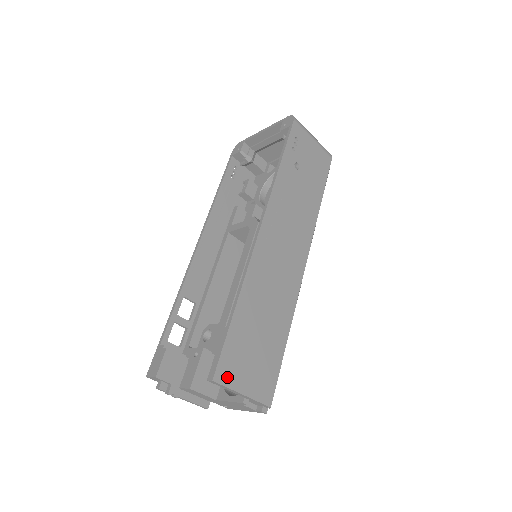
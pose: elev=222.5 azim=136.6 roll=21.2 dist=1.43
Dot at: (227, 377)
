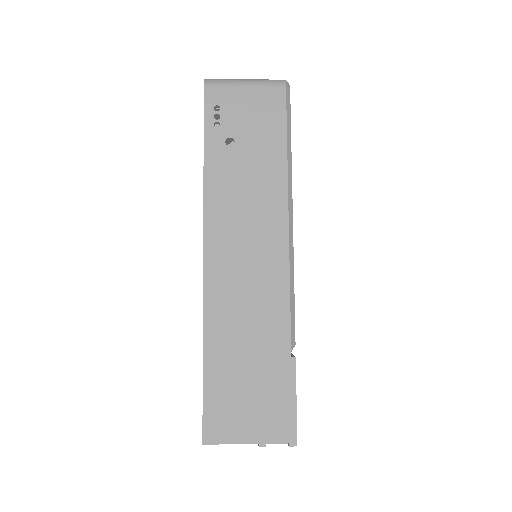
Dot at: (220, 434)
